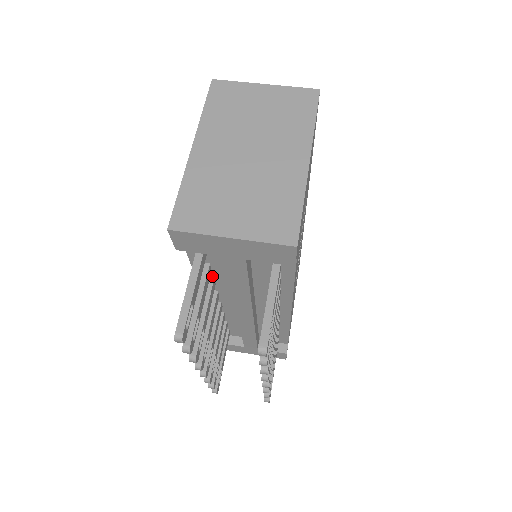
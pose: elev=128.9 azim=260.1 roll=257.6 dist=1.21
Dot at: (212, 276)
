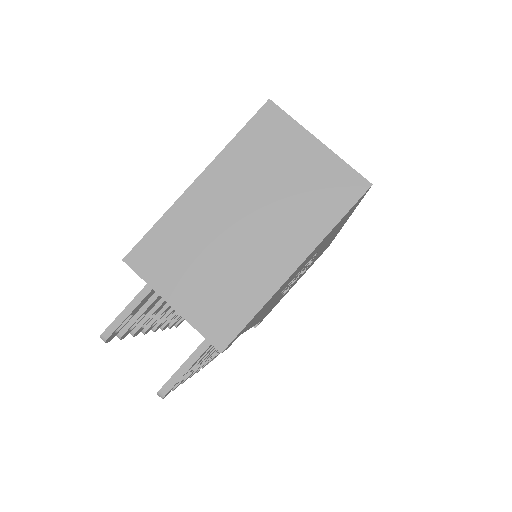
Dot at: occluded
